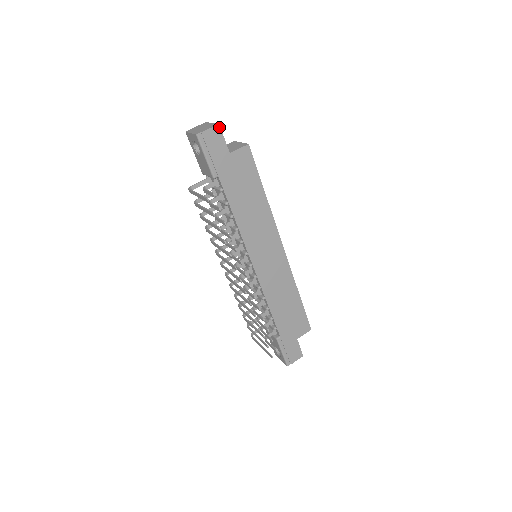
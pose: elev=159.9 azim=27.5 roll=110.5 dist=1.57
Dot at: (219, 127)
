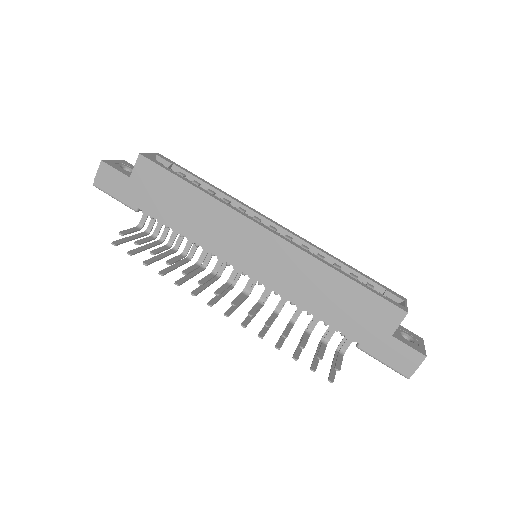
Dot at: (103, 163)
